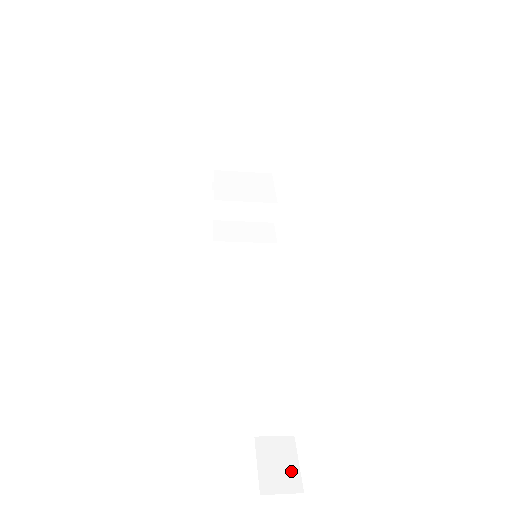
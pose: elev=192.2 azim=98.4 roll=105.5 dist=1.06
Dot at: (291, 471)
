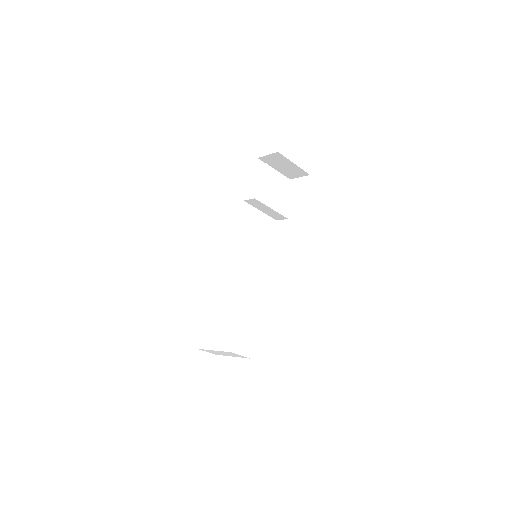
Dot at: (206, 373)
